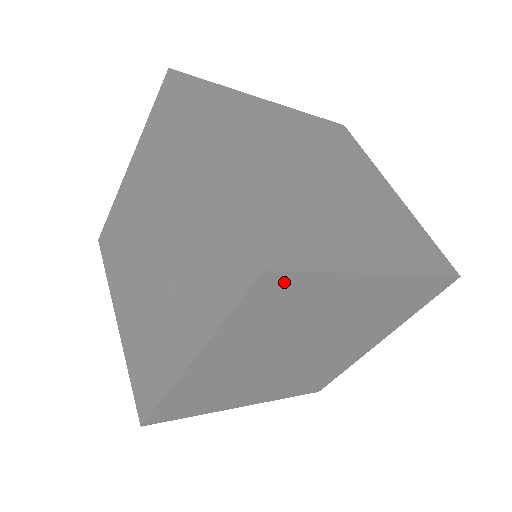
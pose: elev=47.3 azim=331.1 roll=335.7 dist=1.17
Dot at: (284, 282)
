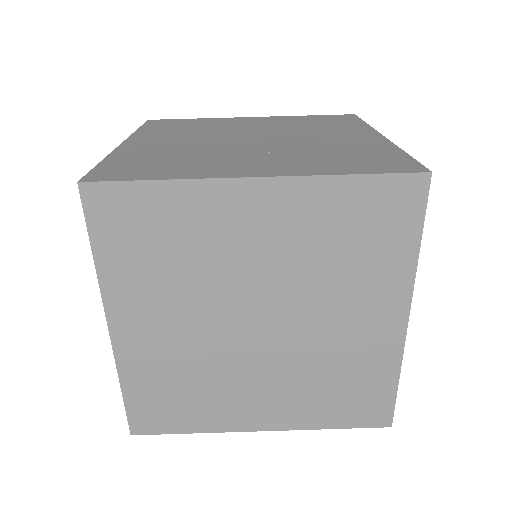
Dot at: (409, 207)
